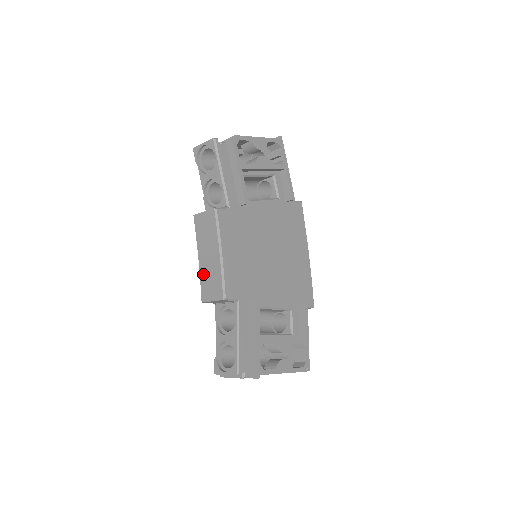
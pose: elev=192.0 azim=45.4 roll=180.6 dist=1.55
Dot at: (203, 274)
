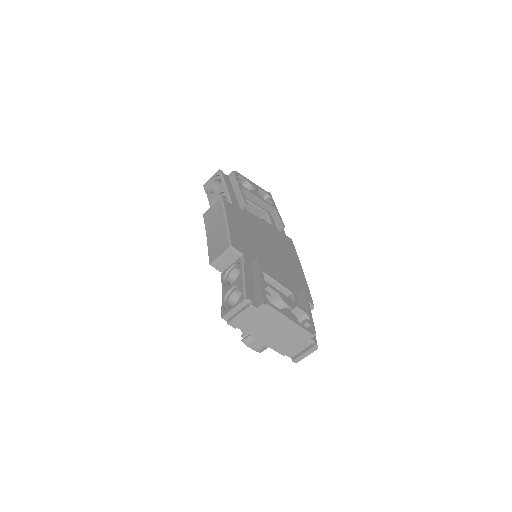
Dot at: (211, 245)
